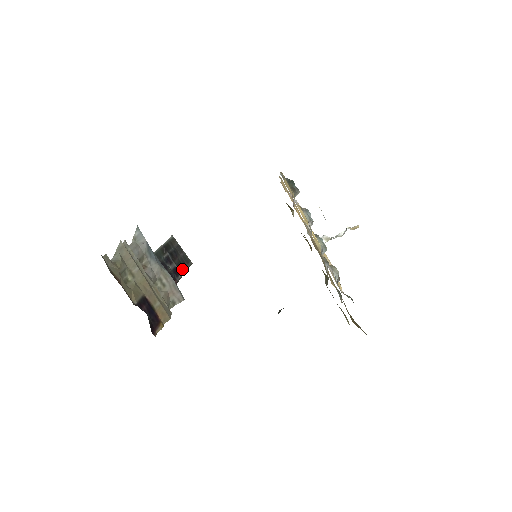
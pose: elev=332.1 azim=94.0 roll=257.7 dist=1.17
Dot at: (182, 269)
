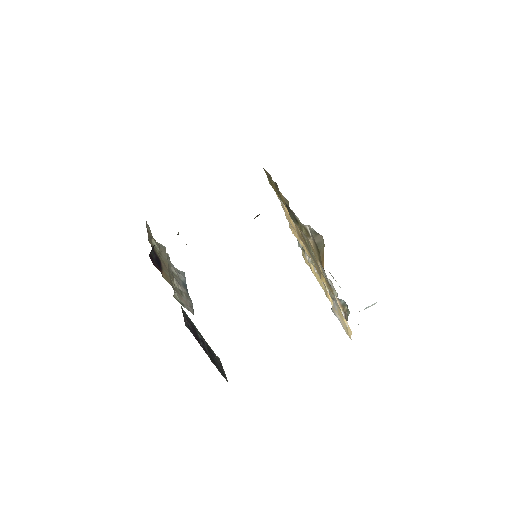
Dot at: (213, 362)
